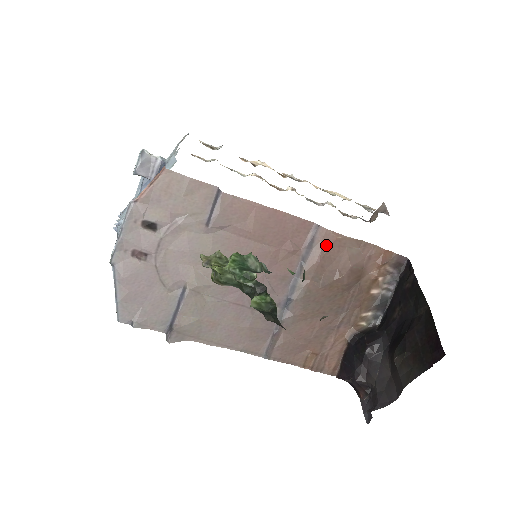
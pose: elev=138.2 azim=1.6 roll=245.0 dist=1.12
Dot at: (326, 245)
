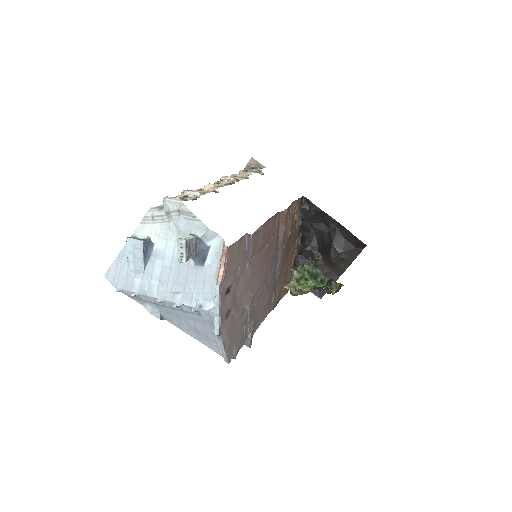
Dot at: (284, 221)
